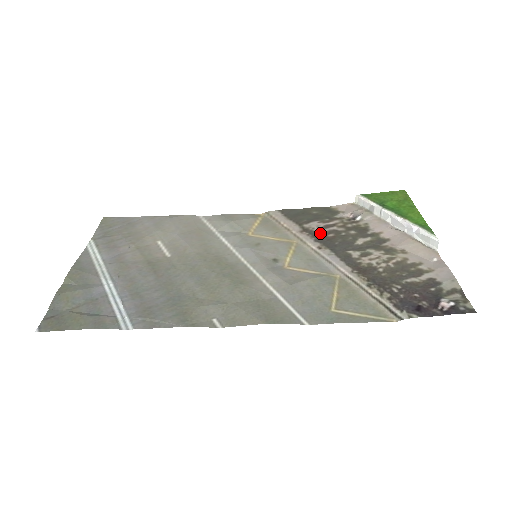
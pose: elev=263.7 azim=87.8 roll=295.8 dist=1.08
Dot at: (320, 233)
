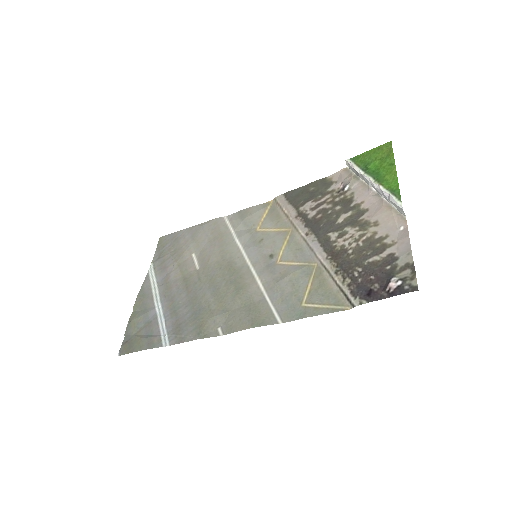
Dot at: (311, 216)
